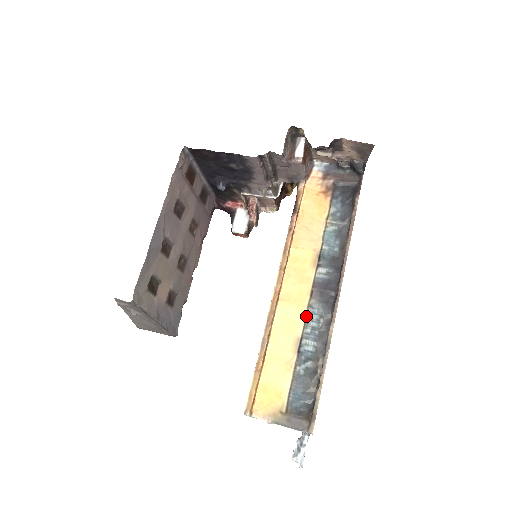
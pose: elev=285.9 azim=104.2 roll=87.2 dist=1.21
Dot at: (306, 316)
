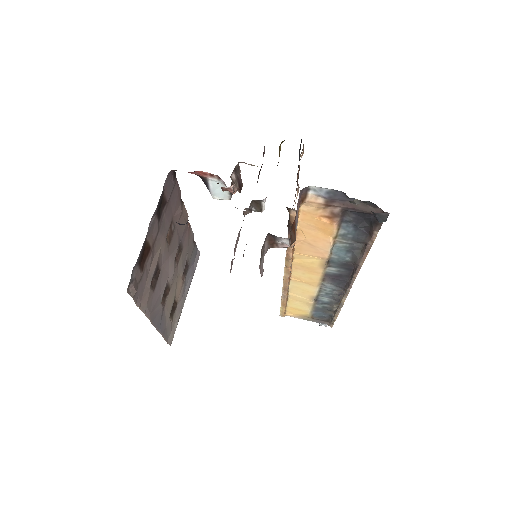
Dot at: (319, 289)
